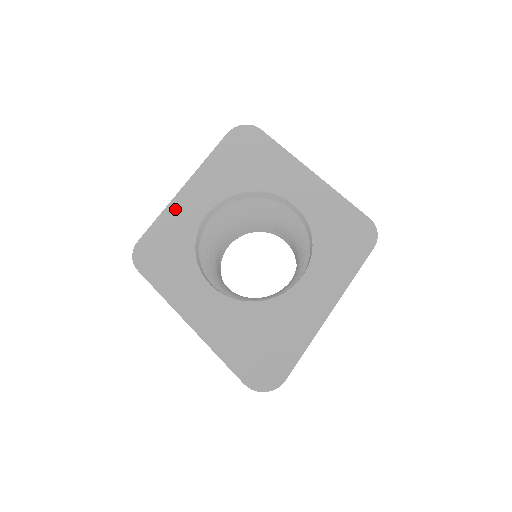
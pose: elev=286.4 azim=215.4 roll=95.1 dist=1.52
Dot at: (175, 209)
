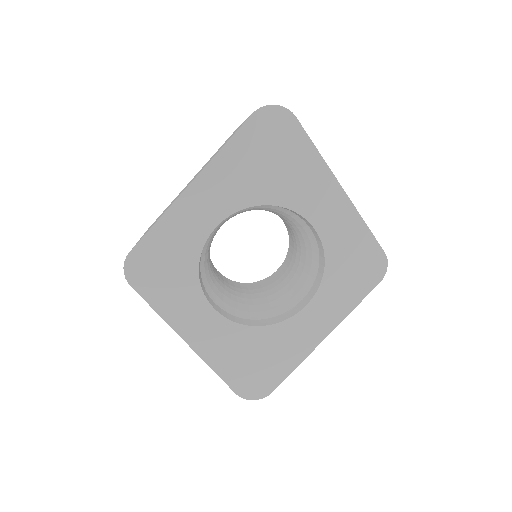
Dot at: (177, 216)
